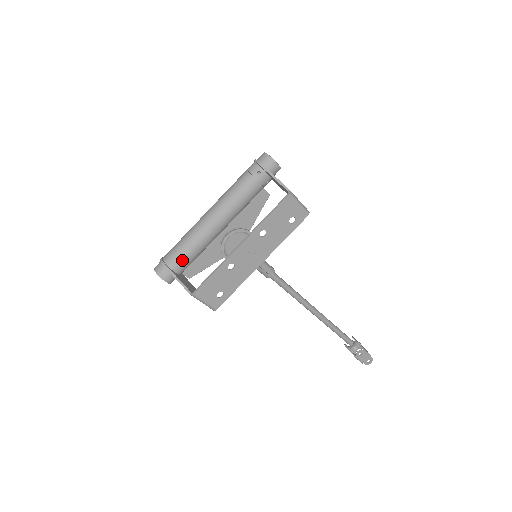
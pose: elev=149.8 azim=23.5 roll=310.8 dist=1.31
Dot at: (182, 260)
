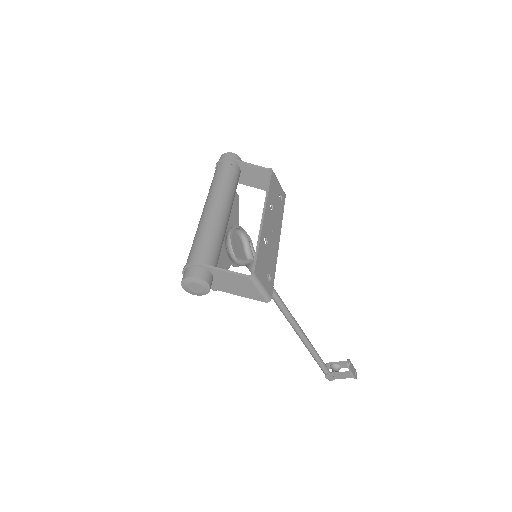
Dot at: (213, 254)
